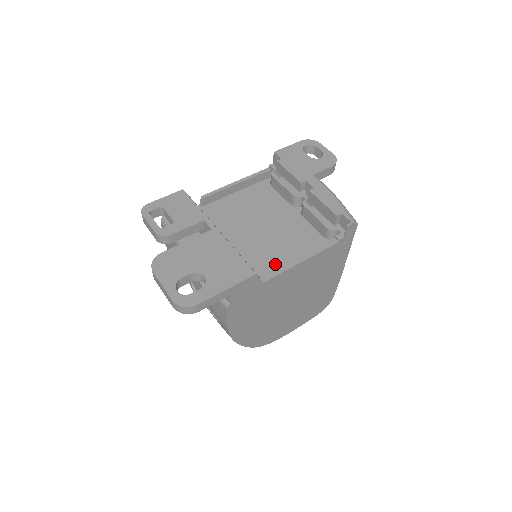
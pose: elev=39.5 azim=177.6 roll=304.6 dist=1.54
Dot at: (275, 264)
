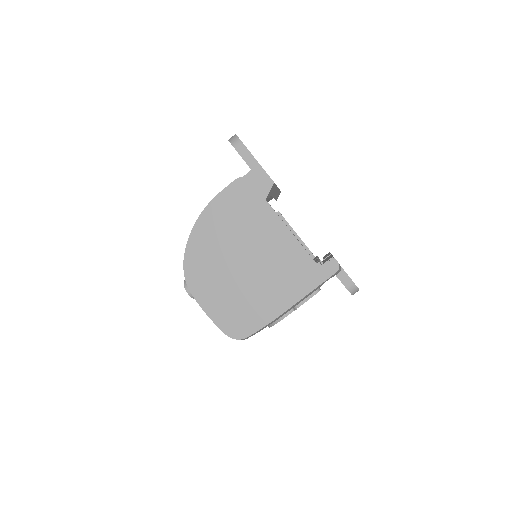
Dot at: occluded
